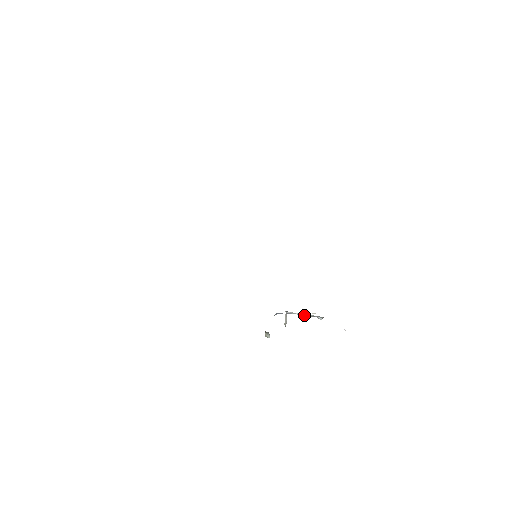
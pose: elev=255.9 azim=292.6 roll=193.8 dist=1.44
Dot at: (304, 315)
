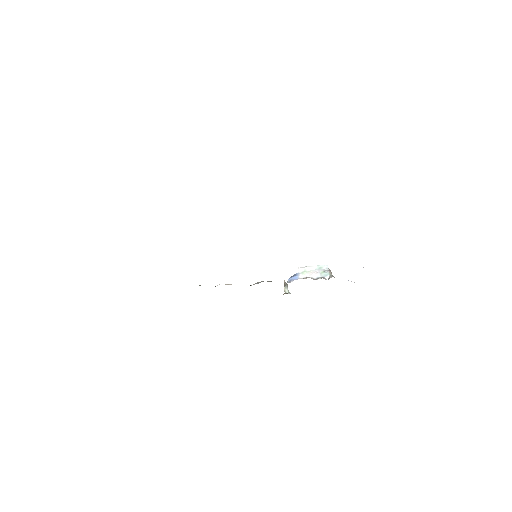
Dot at: (313, 276)
